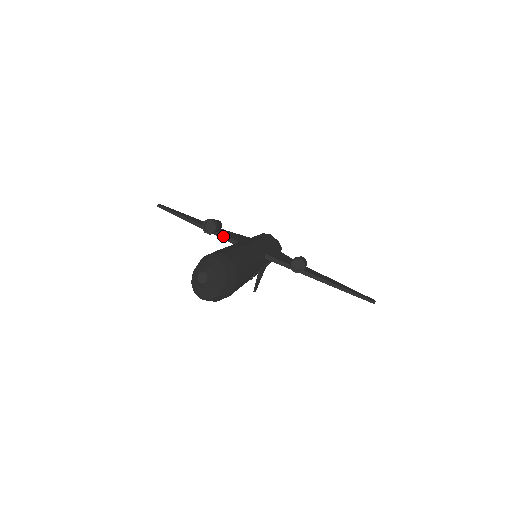
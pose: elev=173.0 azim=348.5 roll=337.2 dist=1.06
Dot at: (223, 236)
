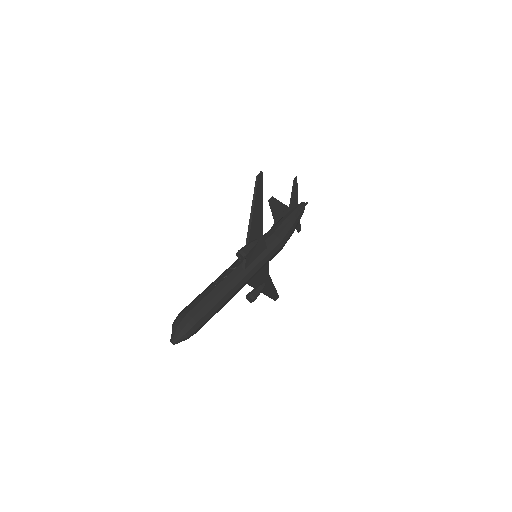
Dot at: occluded
